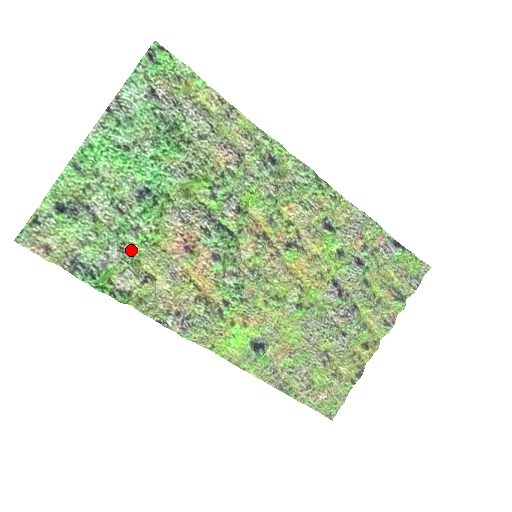
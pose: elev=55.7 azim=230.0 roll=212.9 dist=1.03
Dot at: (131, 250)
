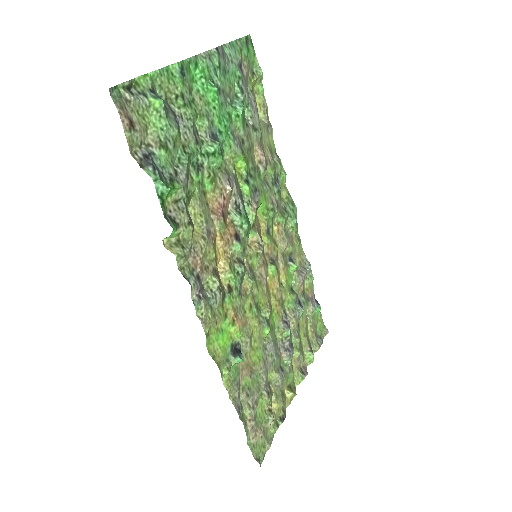
Dot at: (190, 183)
